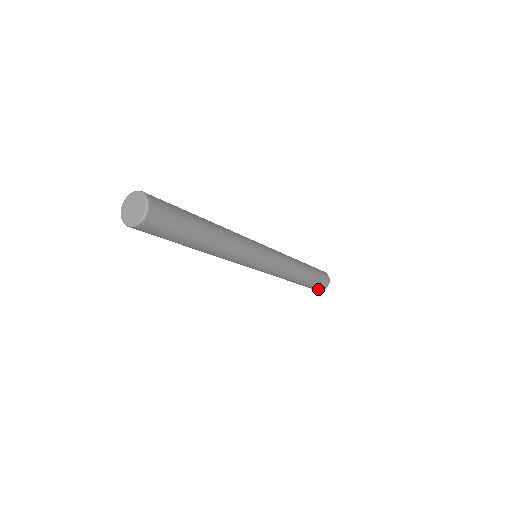
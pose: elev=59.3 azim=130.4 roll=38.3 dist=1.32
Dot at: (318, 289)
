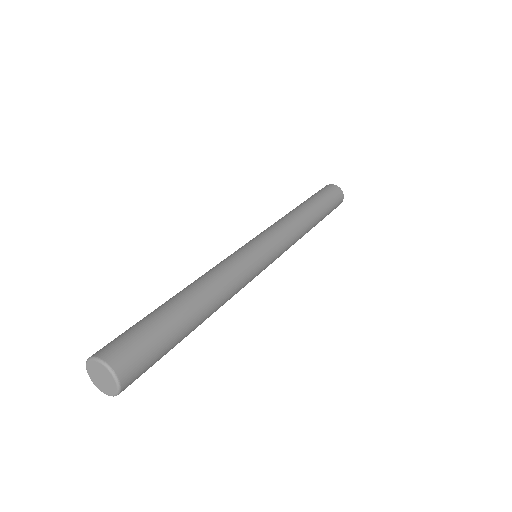
Dot at: occluded
